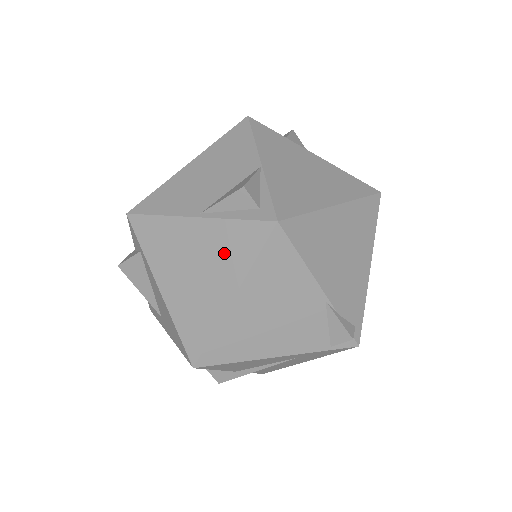
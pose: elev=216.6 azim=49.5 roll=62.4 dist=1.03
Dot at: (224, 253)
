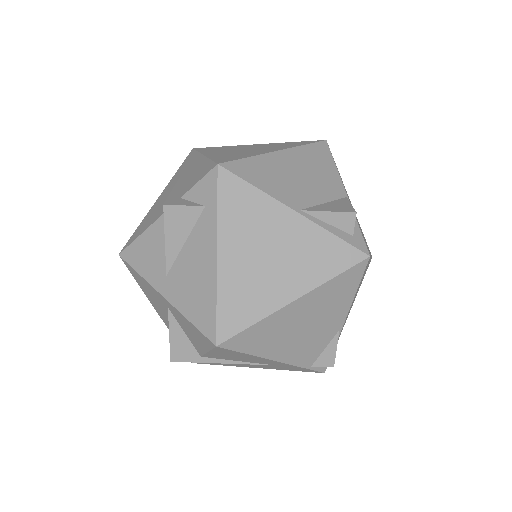
Dot at: (308, 257)
